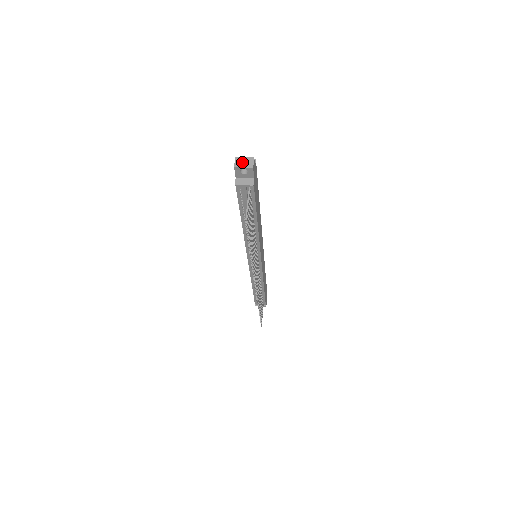
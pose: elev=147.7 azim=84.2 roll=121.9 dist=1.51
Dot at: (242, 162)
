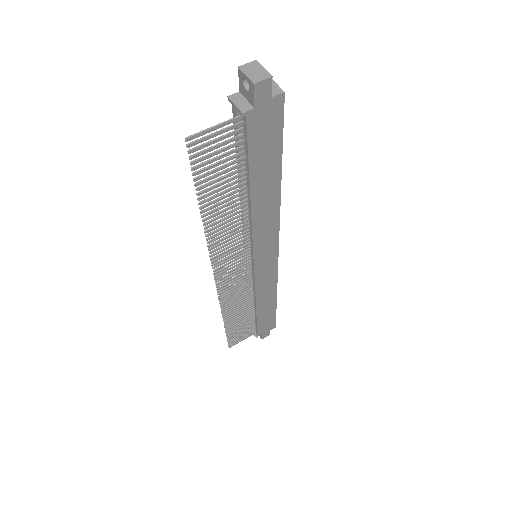
Dot at: (253, 69)
